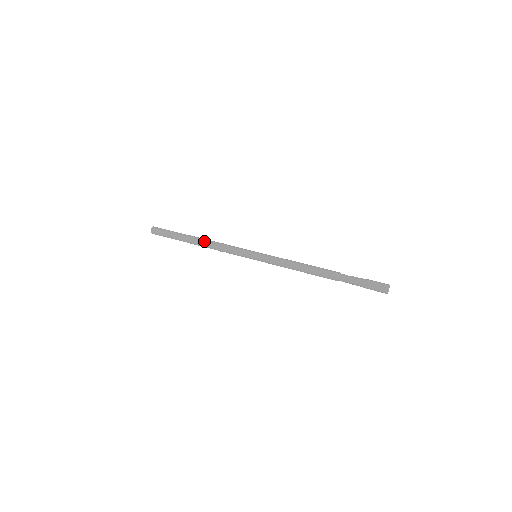
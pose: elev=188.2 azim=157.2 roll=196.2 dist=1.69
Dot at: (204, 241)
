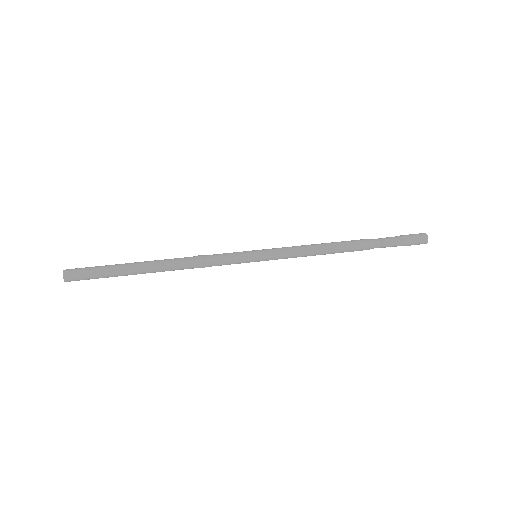
Dot at: (170, 259)
